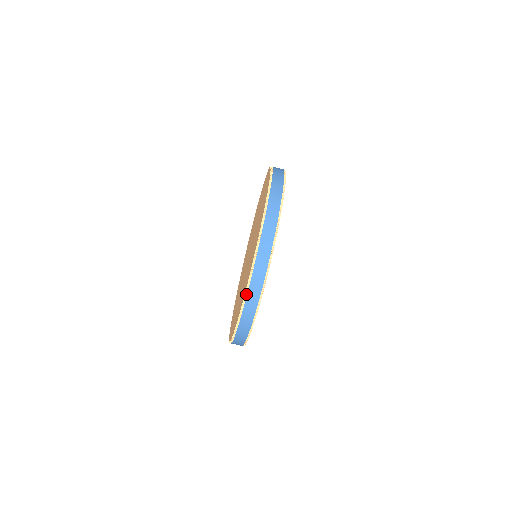
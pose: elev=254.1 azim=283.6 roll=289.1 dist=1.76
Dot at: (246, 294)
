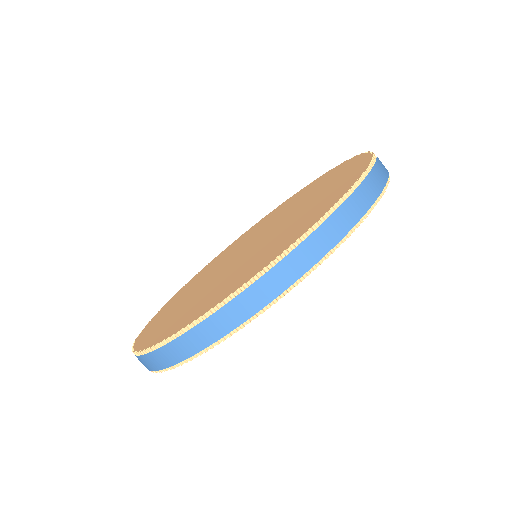
Dot at: (160, 345)
